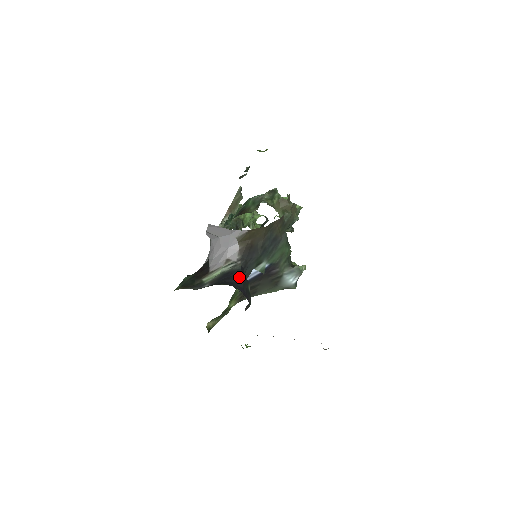
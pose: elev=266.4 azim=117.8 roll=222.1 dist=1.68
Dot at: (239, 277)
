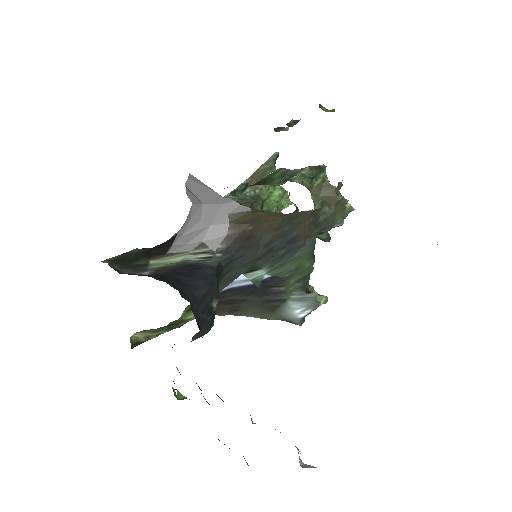
Dot at: (204, 279)
